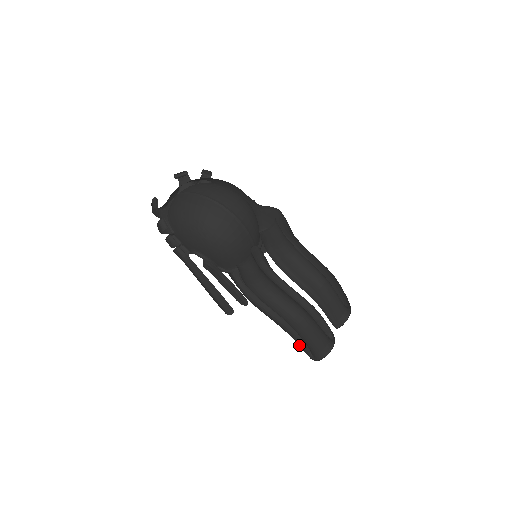
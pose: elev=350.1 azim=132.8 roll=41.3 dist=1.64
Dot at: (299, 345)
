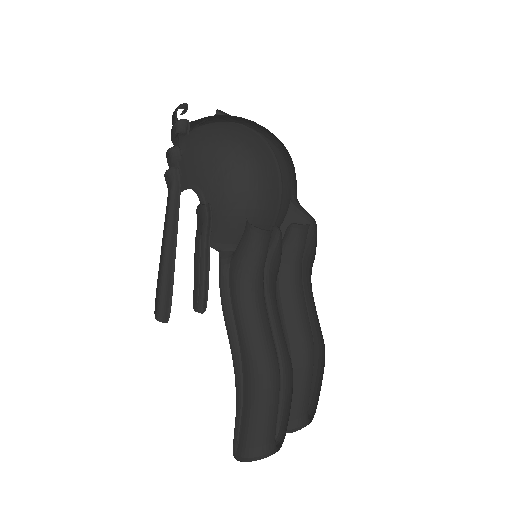
Dot at: occluded
